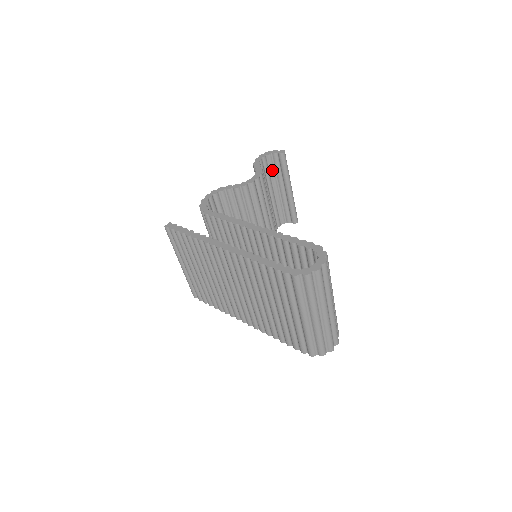
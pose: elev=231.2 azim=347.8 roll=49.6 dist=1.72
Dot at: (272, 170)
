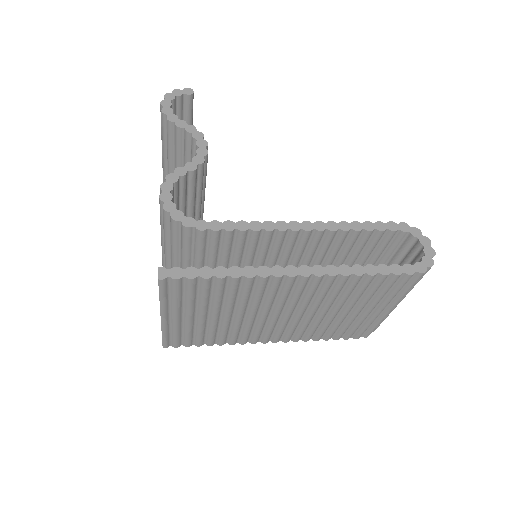
Dot at: occluded
